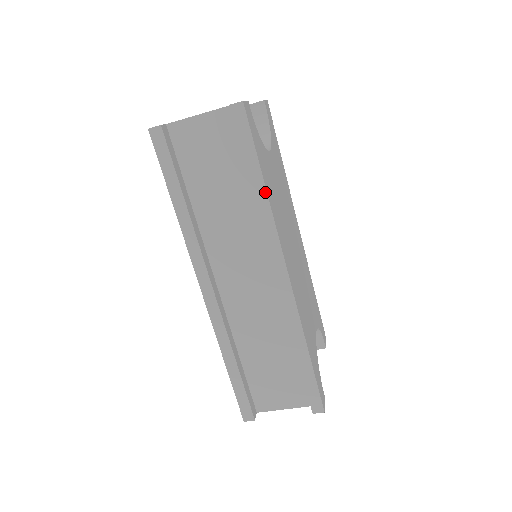
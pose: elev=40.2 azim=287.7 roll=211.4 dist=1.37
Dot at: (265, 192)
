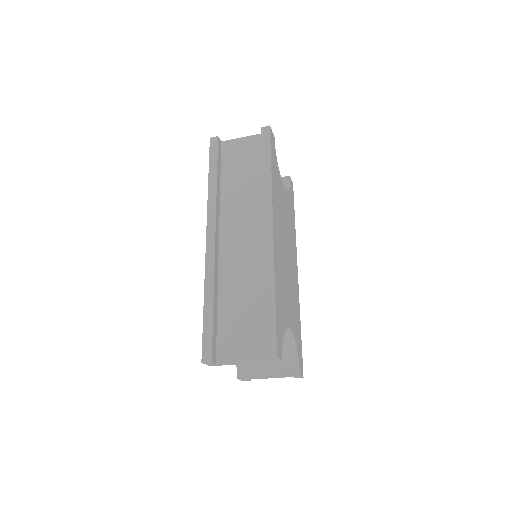
Dot at: (270, 174)
